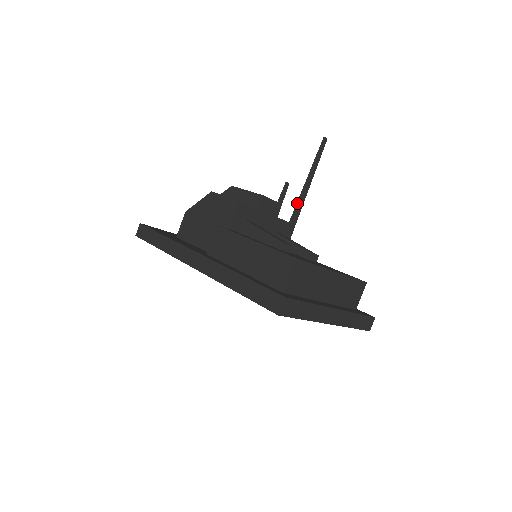
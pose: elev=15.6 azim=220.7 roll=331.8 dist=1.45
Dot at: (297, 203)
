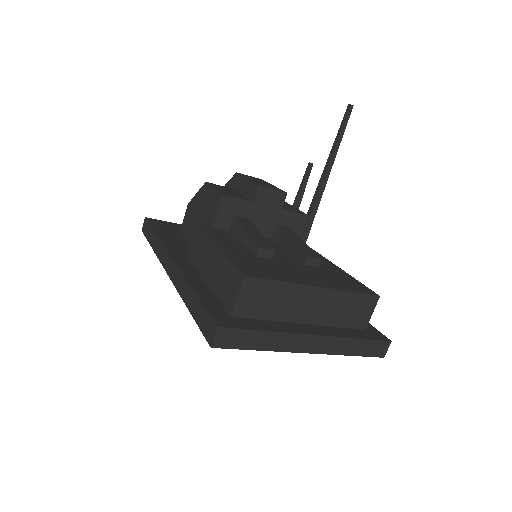
Dot at: (316, 189)
